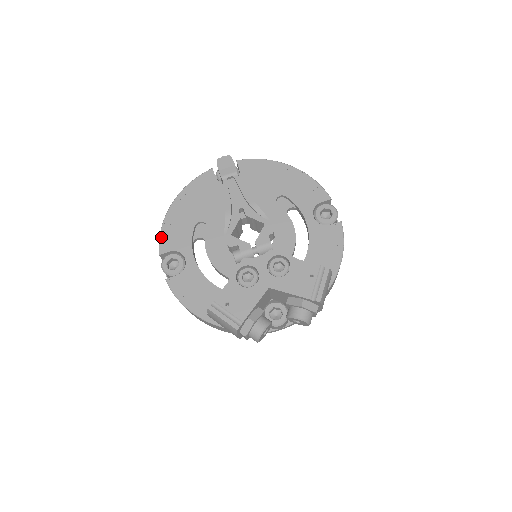
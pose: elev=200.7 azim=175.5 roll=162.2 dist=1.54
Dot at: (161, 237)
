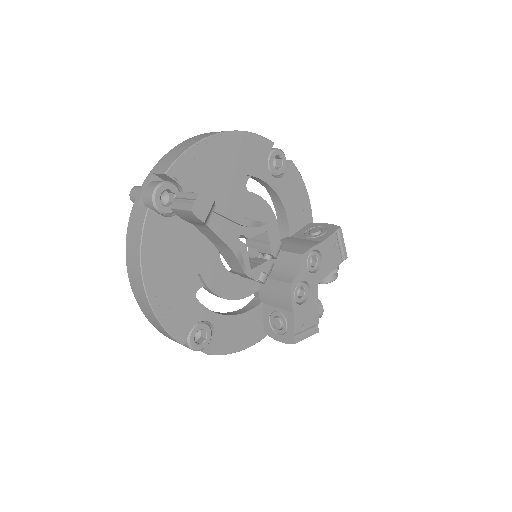
Dot at: (169, 331)
